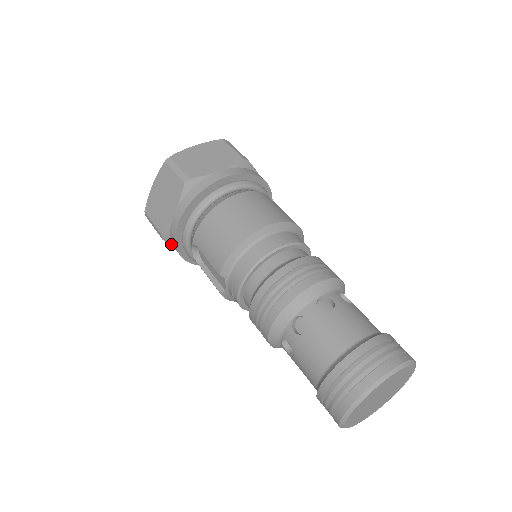
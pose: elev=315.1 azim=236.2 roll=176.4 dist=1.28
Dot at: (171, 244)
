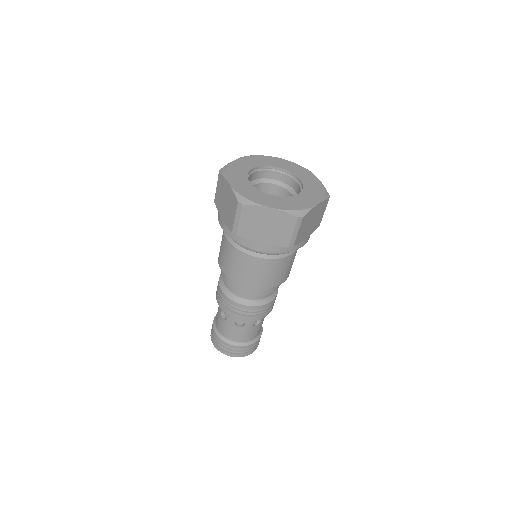
Dot at: occluded
